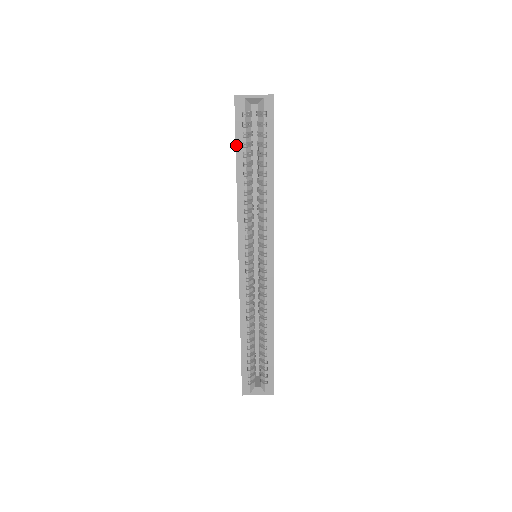
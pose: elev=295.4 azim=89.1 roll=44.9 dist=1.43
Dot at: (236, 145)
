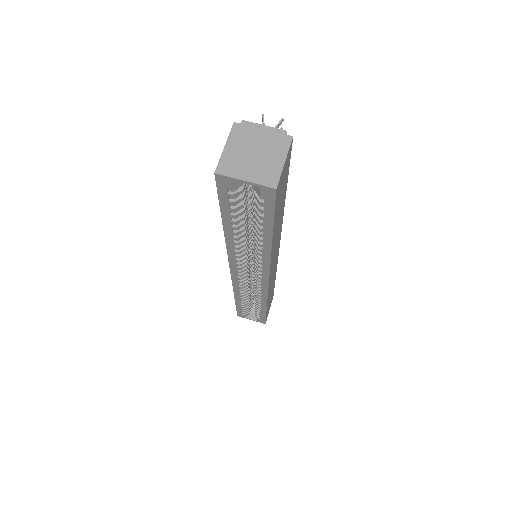
Dot at: (221, 210)
